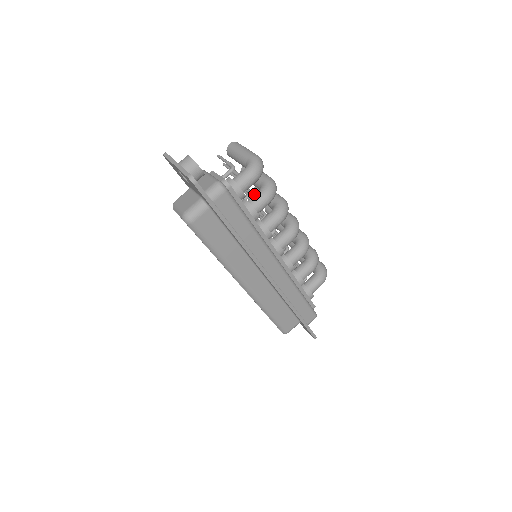
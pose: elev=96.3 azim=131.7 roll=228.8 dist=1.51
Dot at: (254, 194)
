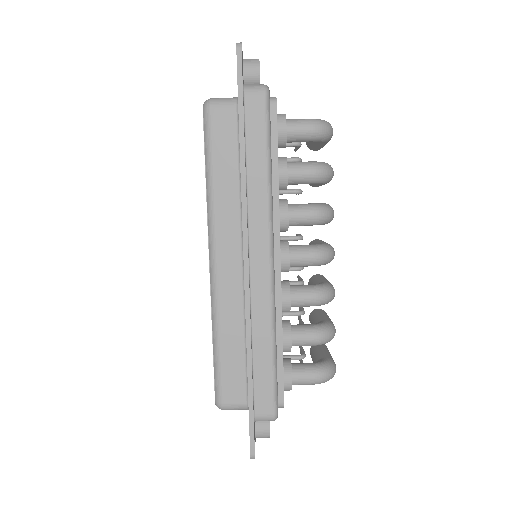
Dot at: occluded
